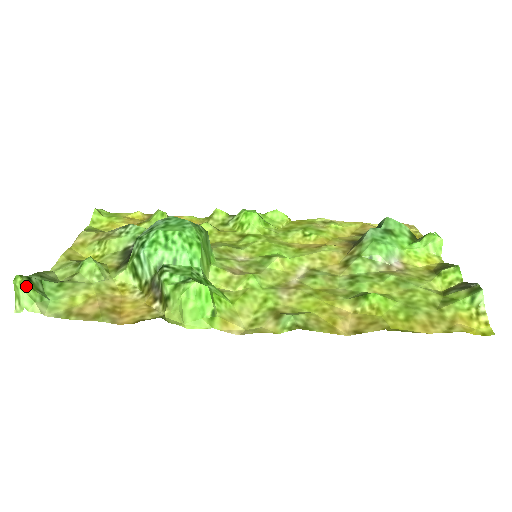
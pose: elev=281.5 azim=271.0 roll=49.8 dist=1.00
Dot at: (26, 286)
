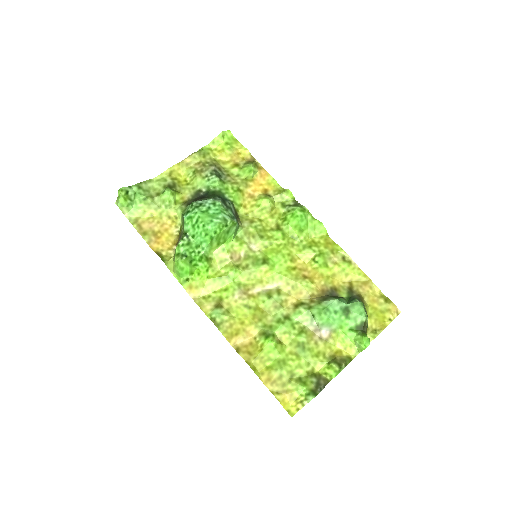
Dot at: (121, 198)
